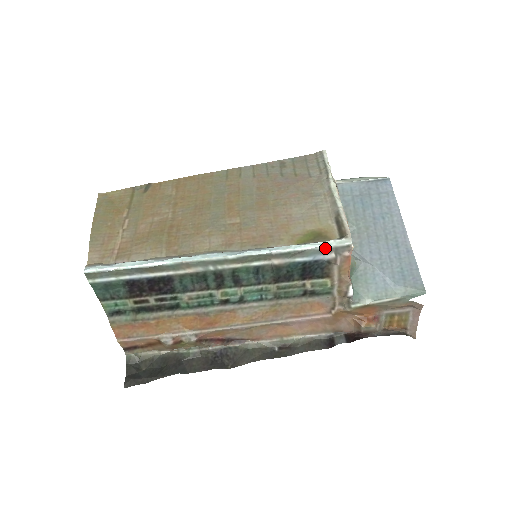
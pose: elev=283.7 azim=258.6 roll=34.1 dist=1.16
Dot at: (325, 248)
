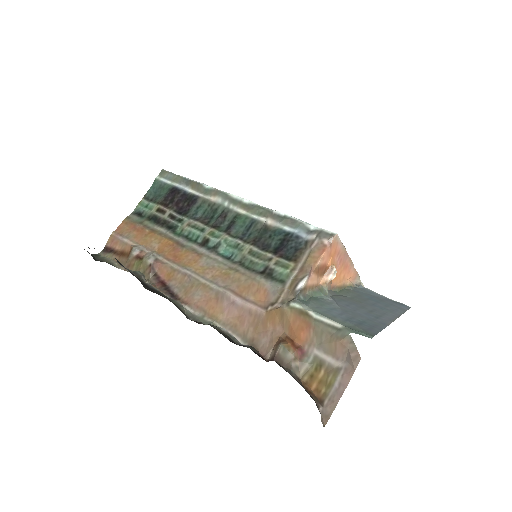
Dot at: (313, 229)
